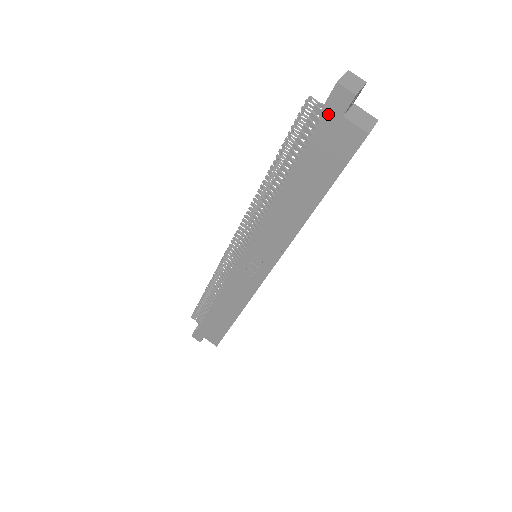
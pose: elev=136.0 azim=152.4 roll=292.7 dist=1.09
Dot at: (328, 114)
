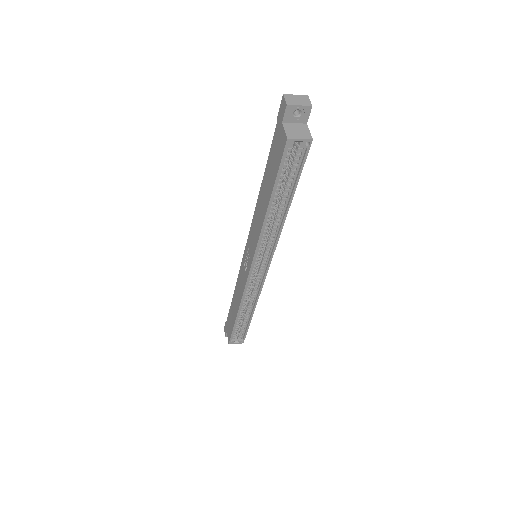
Dot at: (279, 120)
